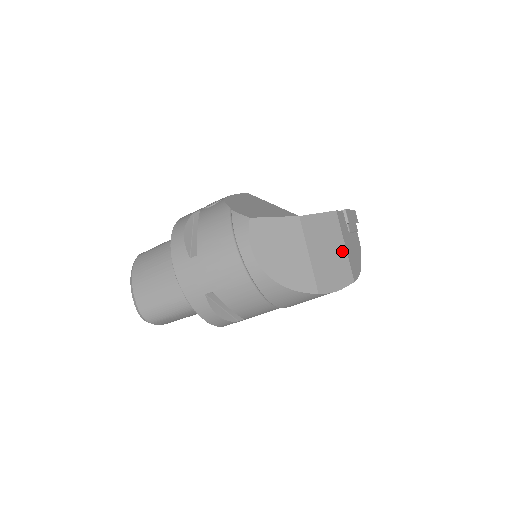
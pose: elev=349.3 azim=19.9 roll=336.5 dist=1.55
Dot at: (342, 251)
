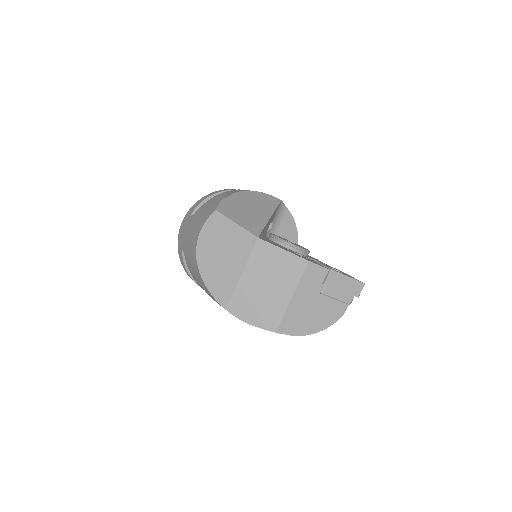
Dot at: (284, 298)
